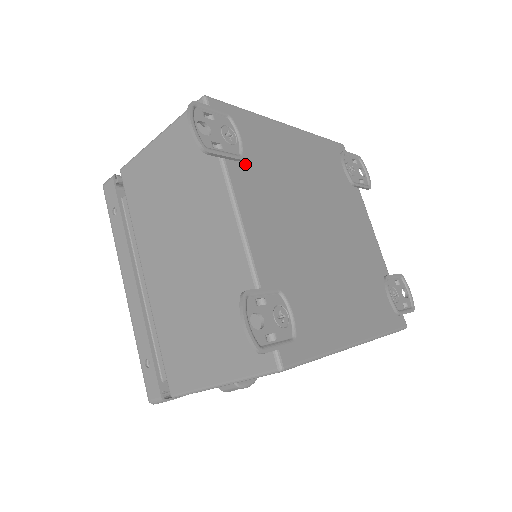
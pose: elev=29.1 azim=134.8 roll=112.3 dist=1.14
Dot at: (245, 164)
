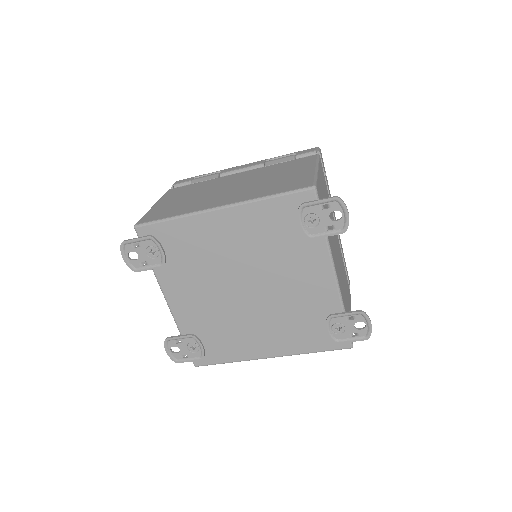
Dot at: (170, 265)
